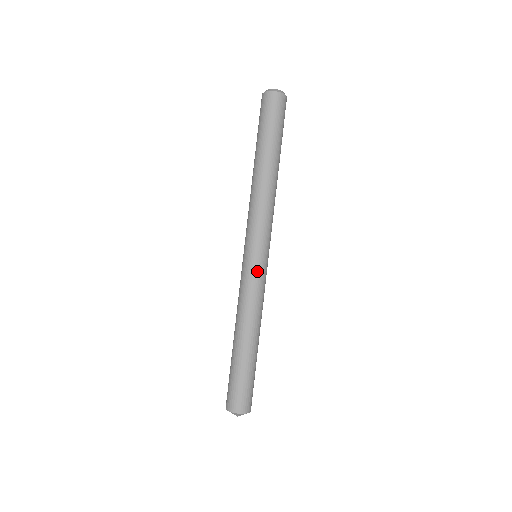
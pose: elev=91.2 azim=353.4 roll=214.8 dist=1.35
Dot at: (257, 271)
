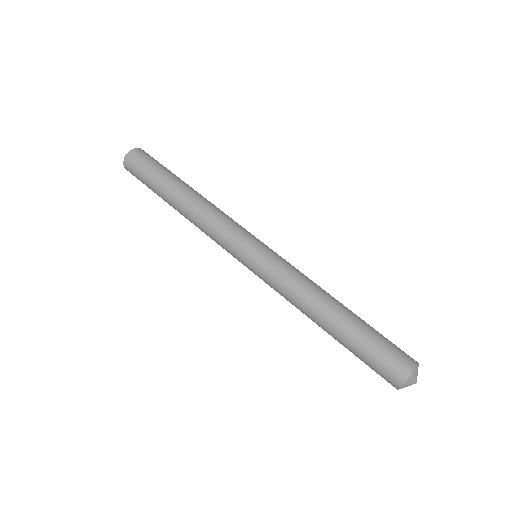
Dot at: (272, 257)
